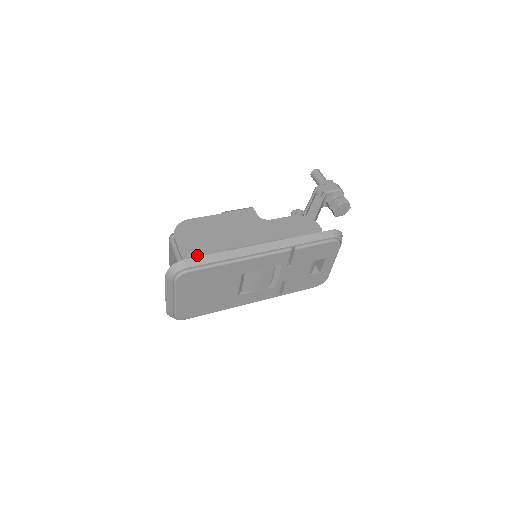
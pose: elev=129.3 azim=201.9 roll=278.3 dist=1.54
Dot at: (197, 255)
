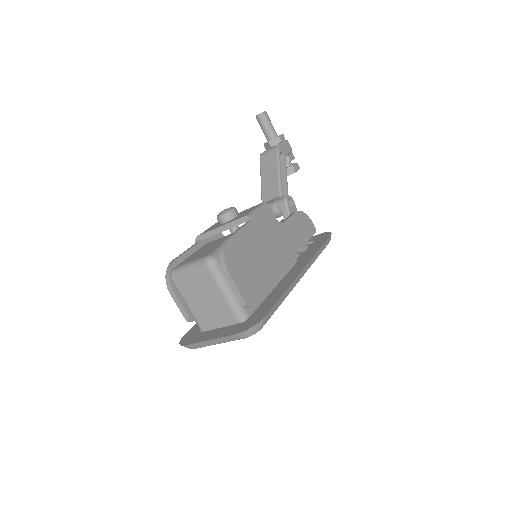
Dot at: (256, 296)
